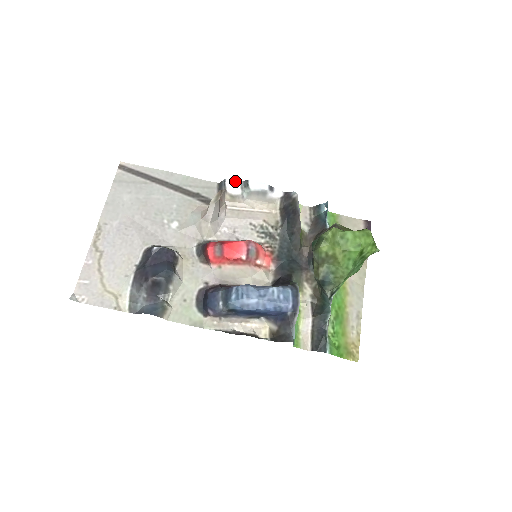
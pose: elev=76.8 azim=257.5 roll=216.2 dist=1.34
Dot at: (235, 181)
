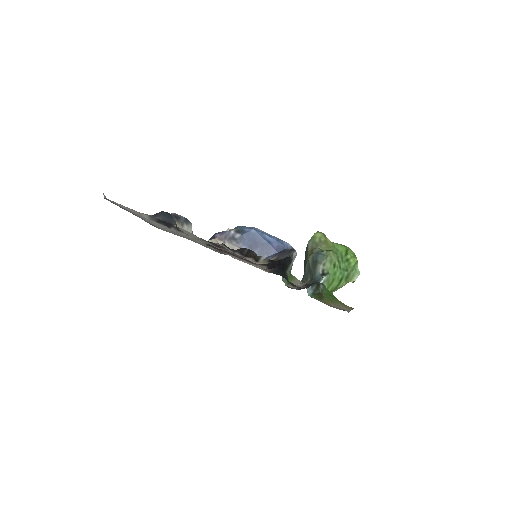
Dot at: occluded
